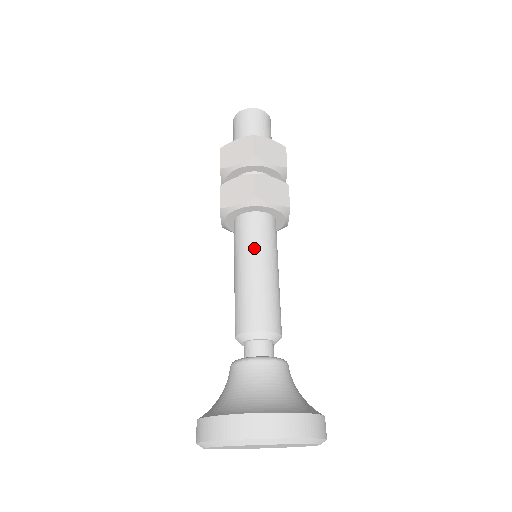
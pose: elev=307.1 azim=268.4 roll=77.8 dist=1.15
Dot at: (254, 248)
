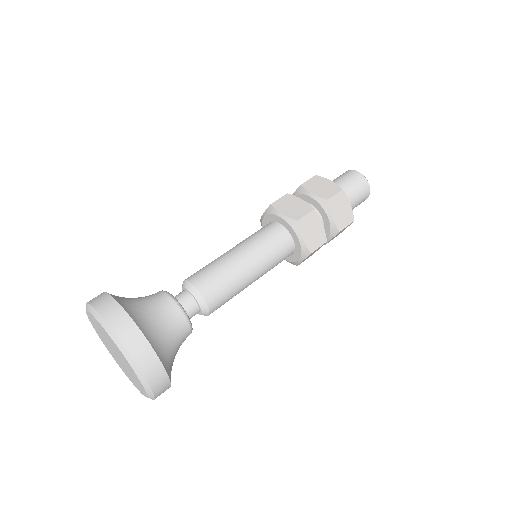
Dot at: (246, 239)
